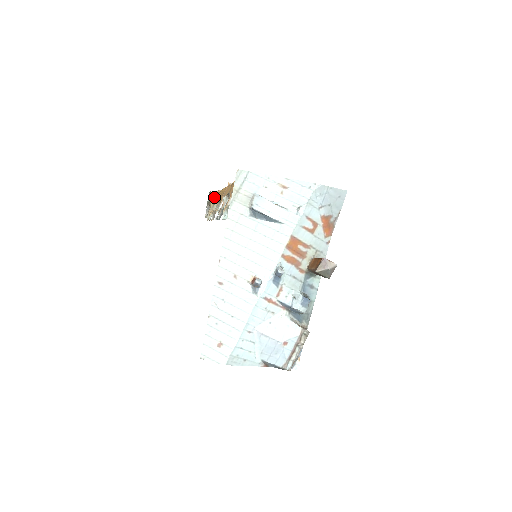
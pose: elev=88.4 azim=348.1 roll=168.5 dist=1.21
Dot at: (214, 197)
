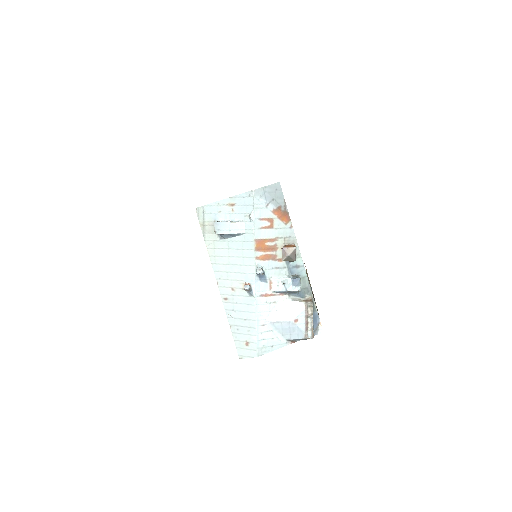
Dot at: occluded
